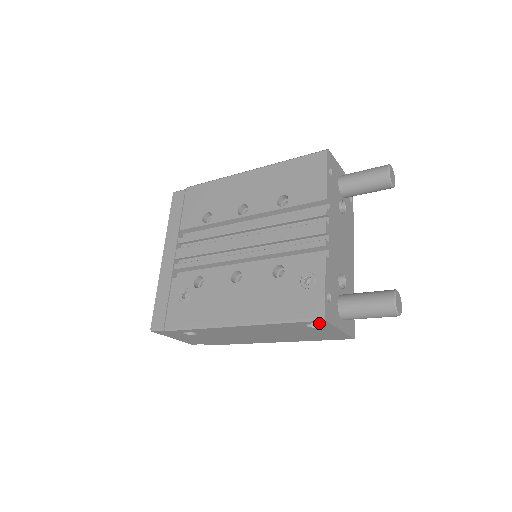
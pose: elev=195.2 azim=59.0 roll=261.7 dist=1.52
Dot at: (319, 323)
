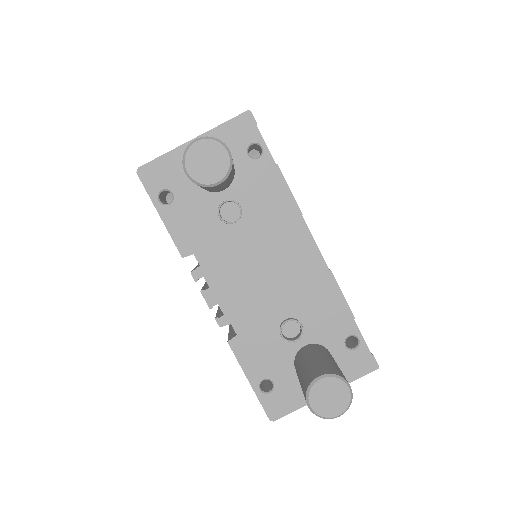
Dot at: occluded
